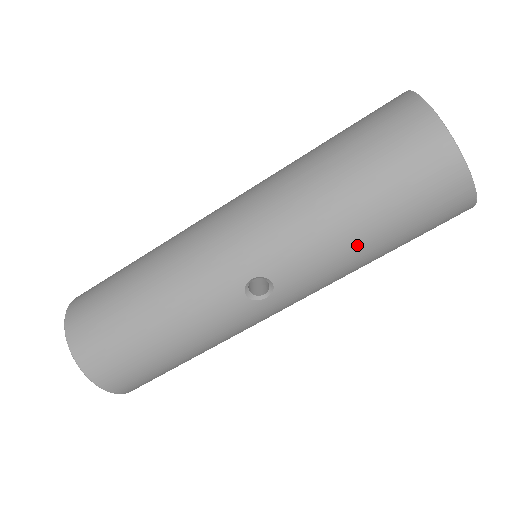
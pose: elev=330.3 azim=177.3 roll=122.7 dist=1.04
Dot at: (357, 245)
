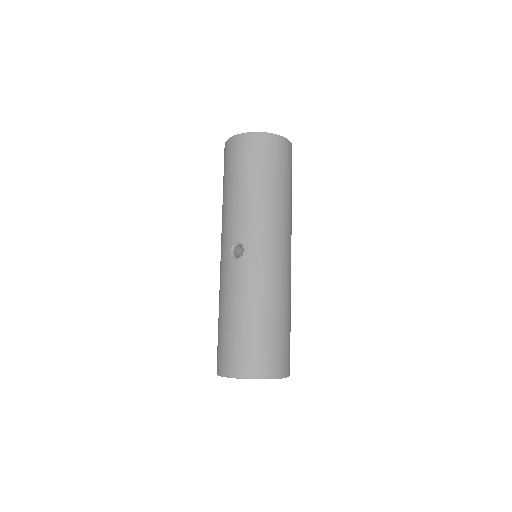
Dot at: (244, 193)
